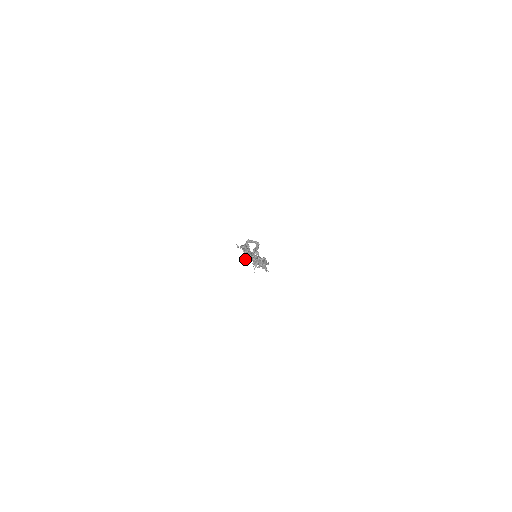
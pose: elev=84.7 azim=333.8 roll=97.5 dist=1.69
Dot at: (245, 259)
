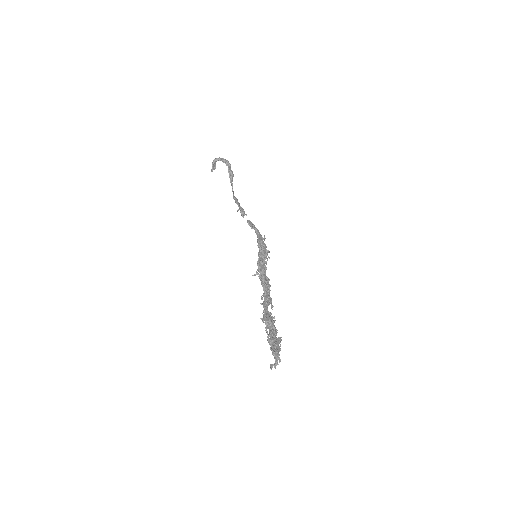
Dot at: occluded
